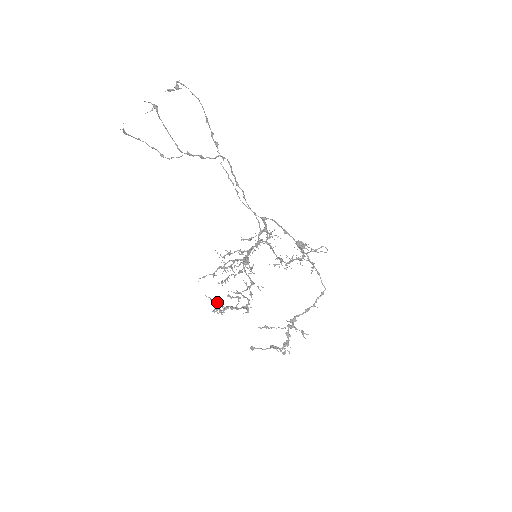
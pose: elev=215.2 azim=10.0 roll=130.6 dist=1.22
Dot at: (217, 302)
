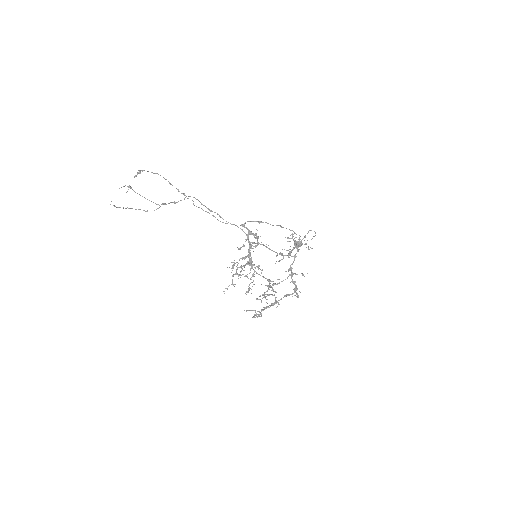
Dot at: (253, 310)
